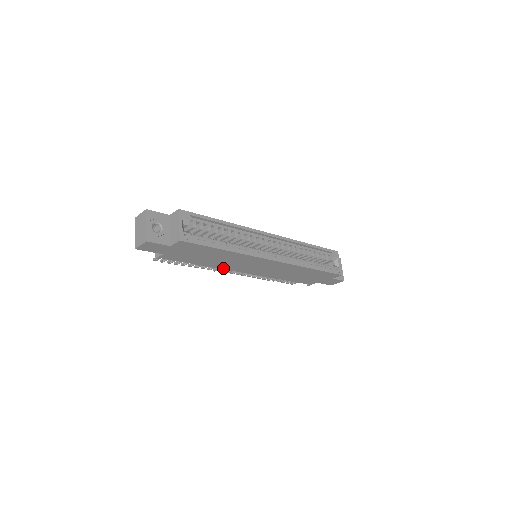
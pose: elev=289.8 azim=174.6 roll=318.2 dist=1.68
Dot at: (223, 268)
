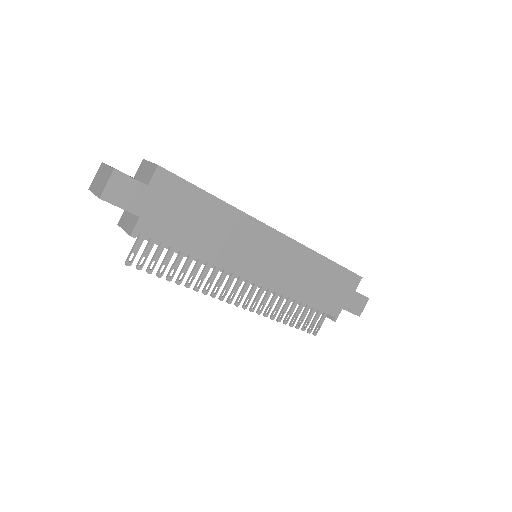
Dot at: (223, 266)
